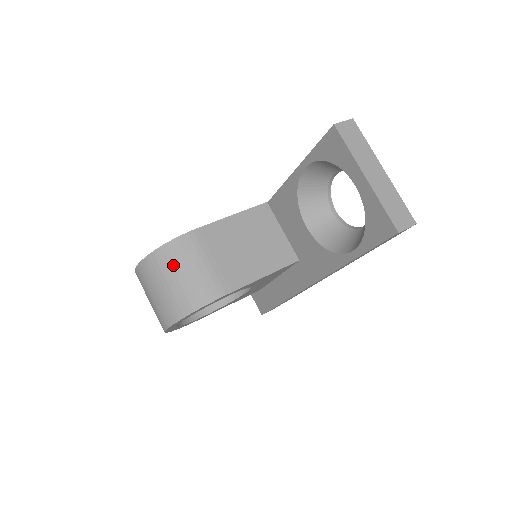
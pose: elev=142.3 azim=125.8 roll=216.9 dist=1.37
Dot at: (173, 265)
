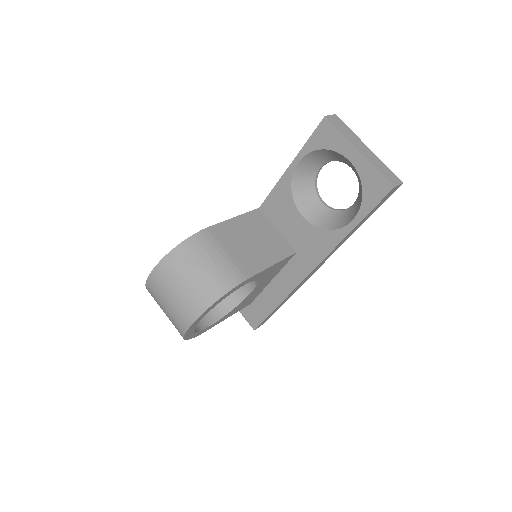
Dot at: (193, 259)
